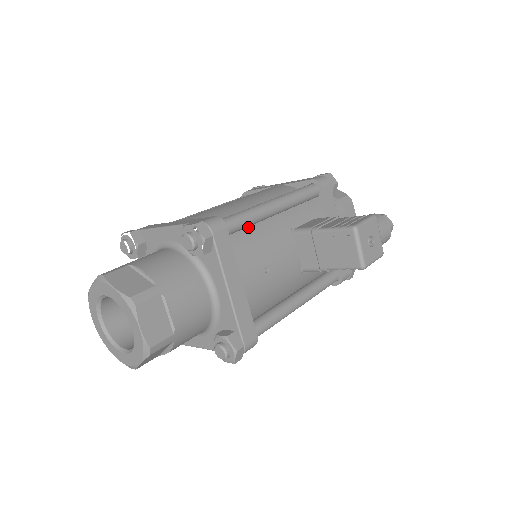
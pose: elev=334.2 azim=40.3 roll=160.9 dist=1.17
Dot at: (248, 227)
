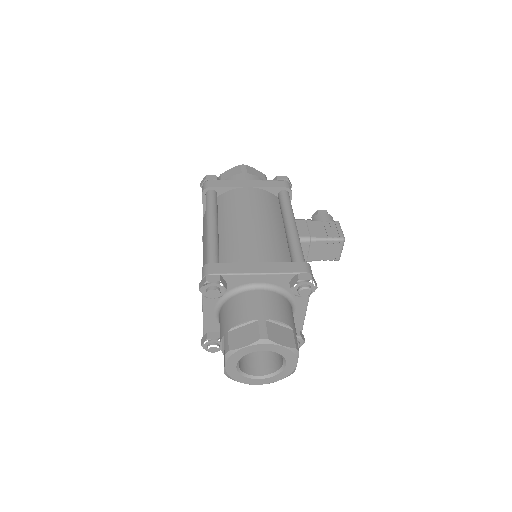
Dot at: occluded
